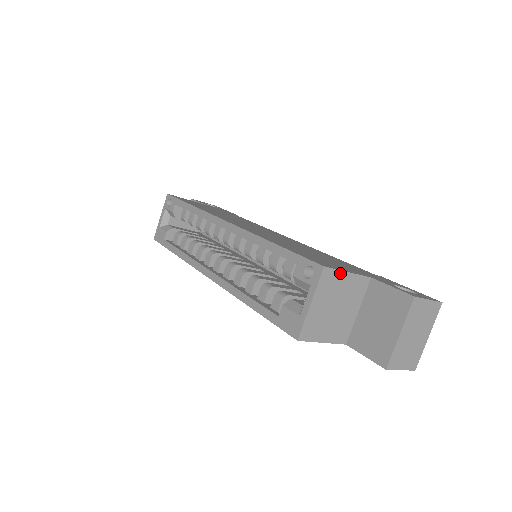
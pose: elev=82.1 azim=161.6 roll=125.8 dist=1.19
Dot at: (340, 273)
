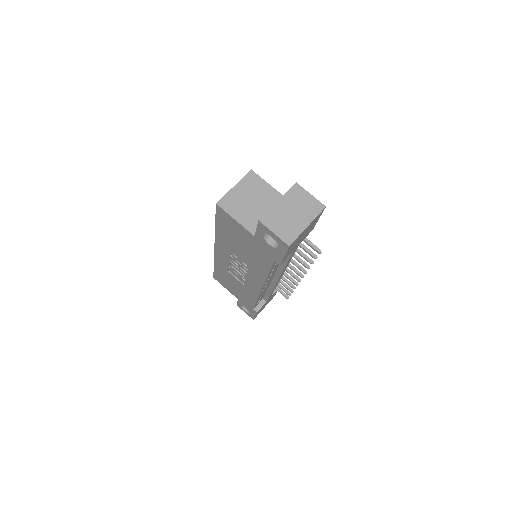
Dot at: (263, 181)
